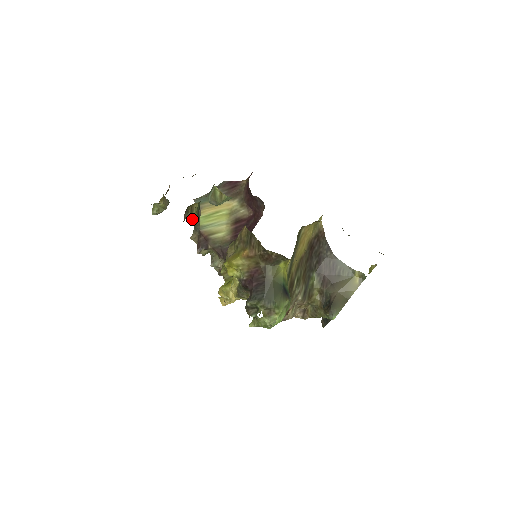
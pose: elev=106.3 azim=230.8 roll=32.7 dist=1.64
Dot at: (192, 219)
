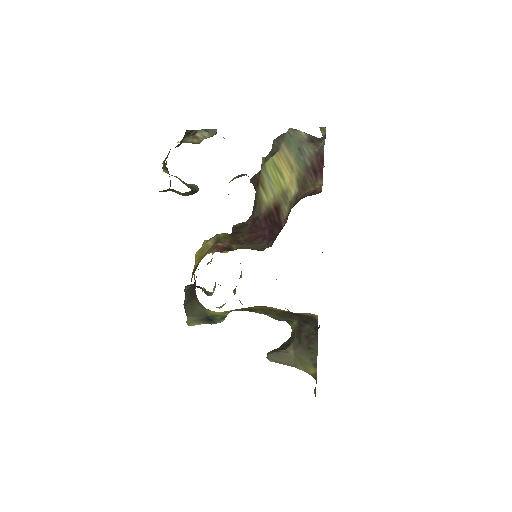
Dot at: (272, 146)
